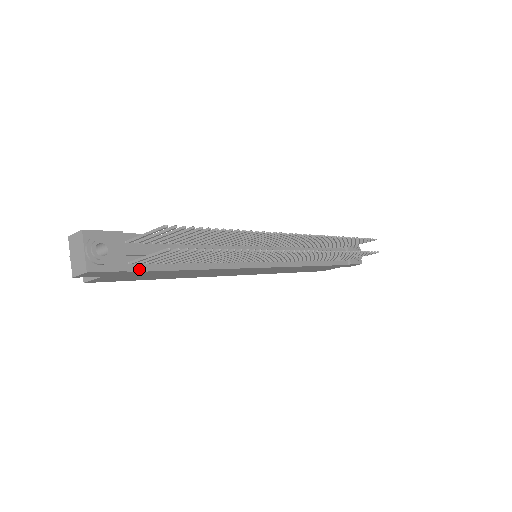
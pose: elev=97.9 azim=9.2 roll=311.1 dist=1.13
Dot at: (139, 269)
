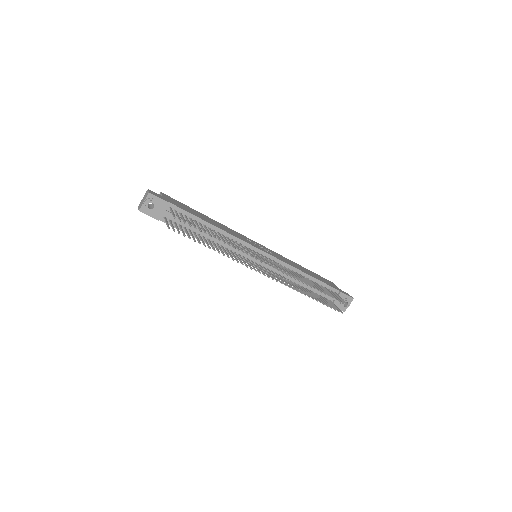
Dot at: (168, 223)
